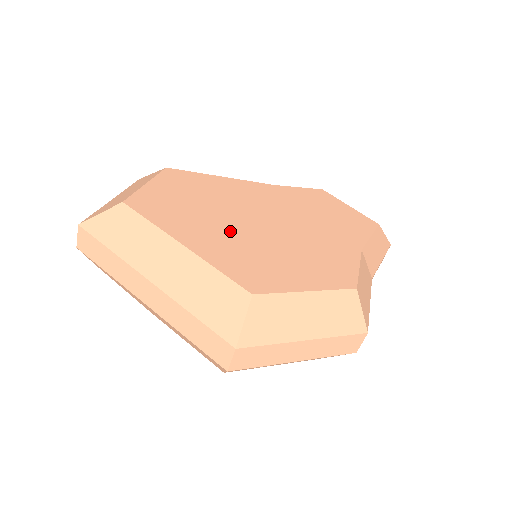
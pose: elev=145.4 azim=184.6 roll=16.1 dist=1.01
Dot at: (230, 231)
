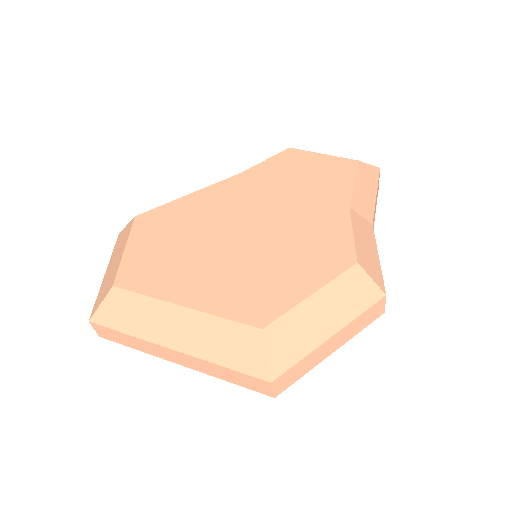
Dot at: (218, 262)
